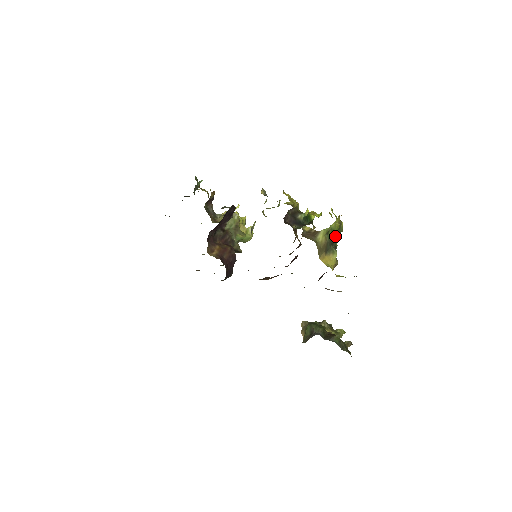
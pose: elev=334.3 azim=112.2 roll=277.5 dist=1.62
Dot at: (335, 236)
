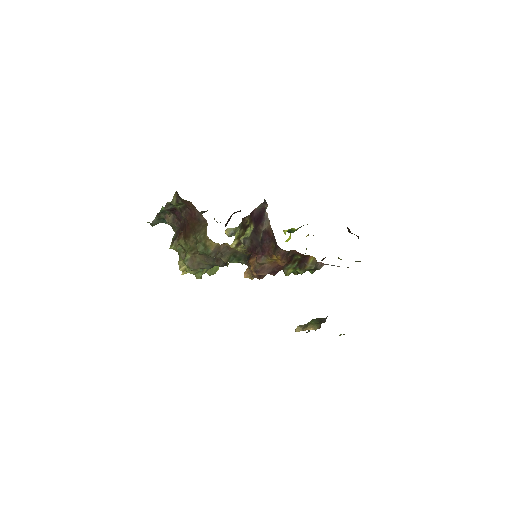
Dot at: occluded
